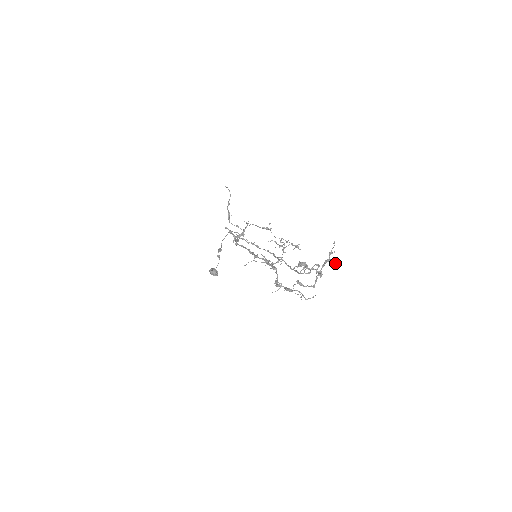
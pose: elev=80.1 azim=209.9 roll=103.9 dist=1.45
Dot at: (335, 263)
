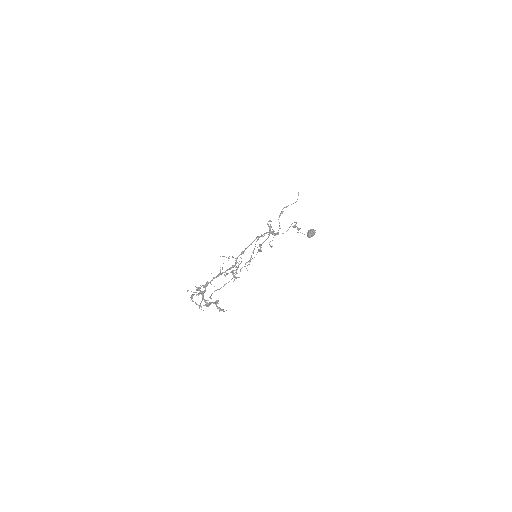
Dot at: (219, 309)
